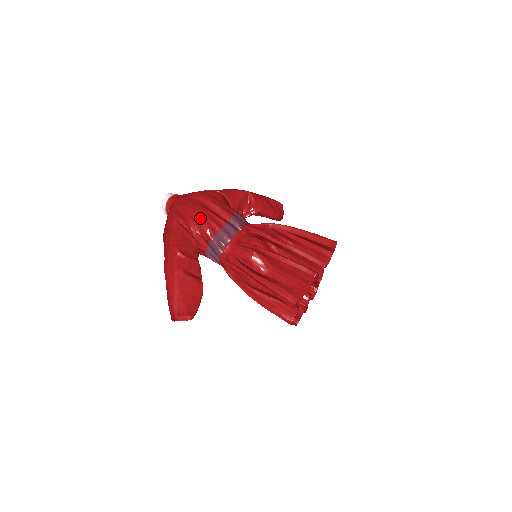
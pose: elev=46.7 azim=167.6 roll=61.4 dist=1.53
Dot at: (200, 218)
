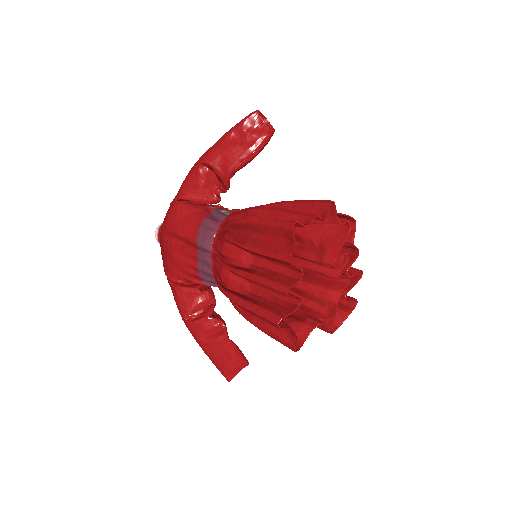
Dot at: (178, 267)
